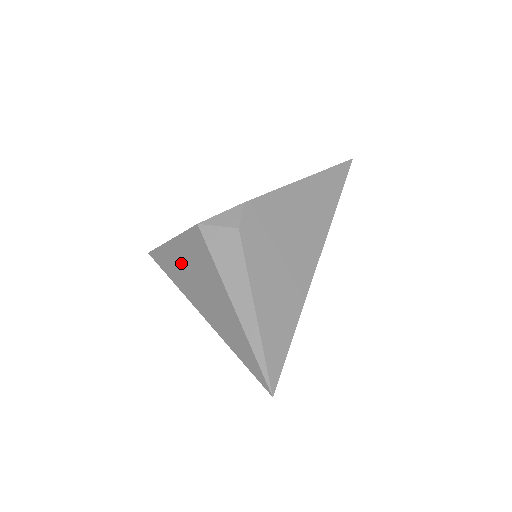
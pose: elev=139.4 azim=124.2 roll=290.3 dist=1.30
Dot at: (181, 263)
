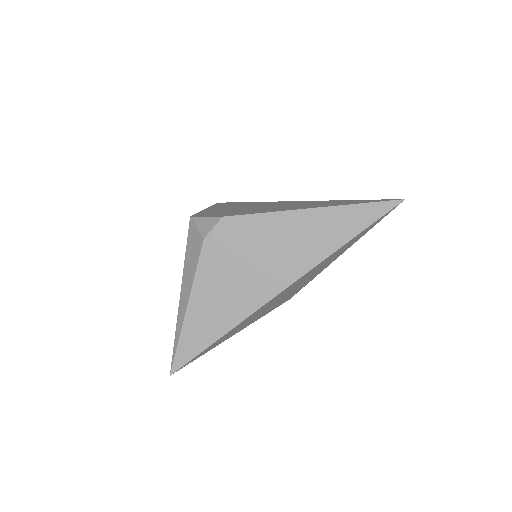
Dot at: occluded
